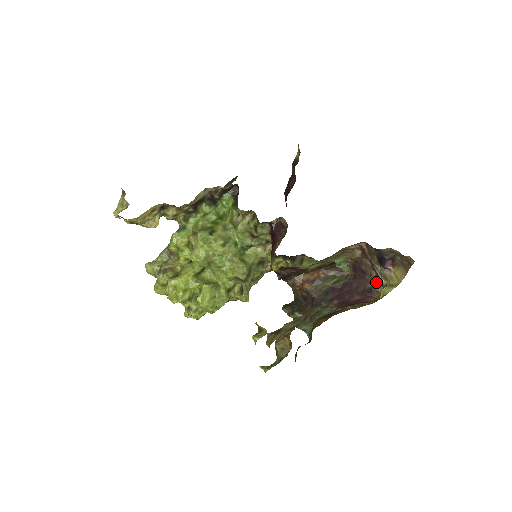
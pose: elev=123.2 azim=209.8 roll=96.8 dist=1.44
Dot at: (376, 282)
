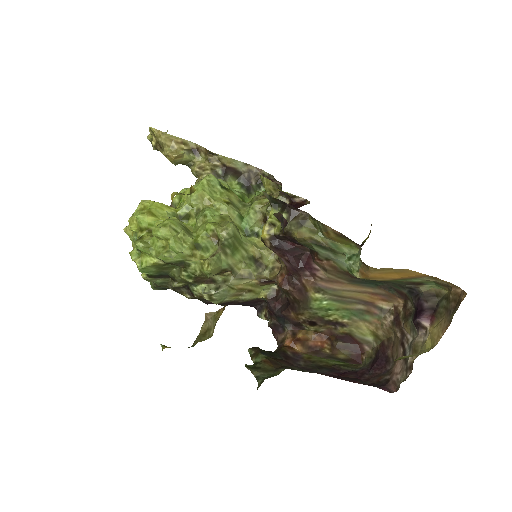
Dot at: (399, 366)
